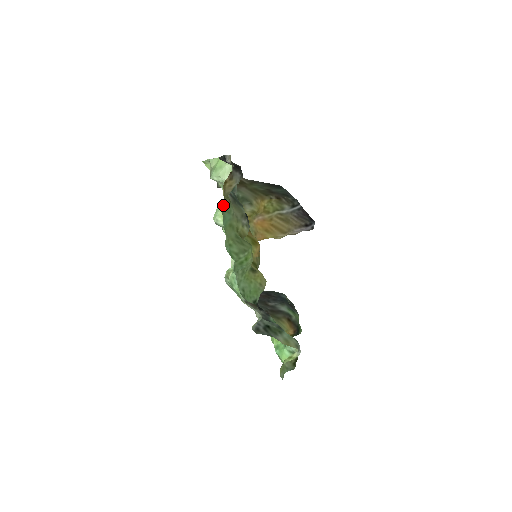
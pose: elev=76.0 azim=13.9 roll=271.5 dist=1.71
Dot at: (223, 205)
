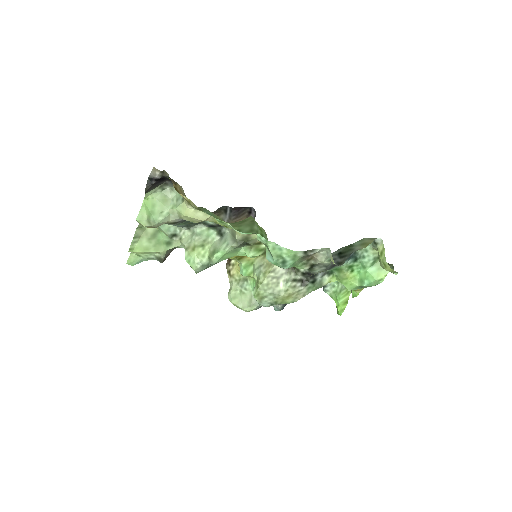
Dot at: occluded
